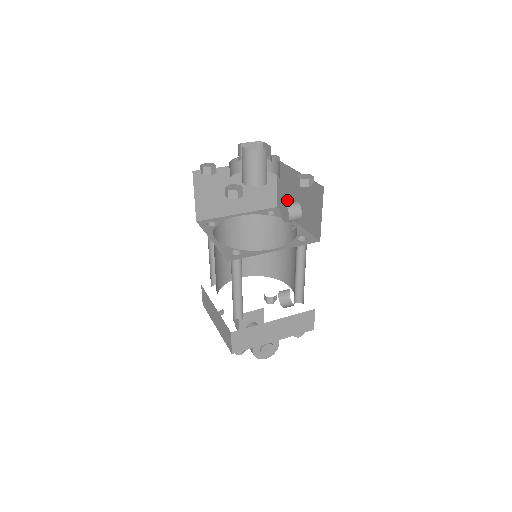
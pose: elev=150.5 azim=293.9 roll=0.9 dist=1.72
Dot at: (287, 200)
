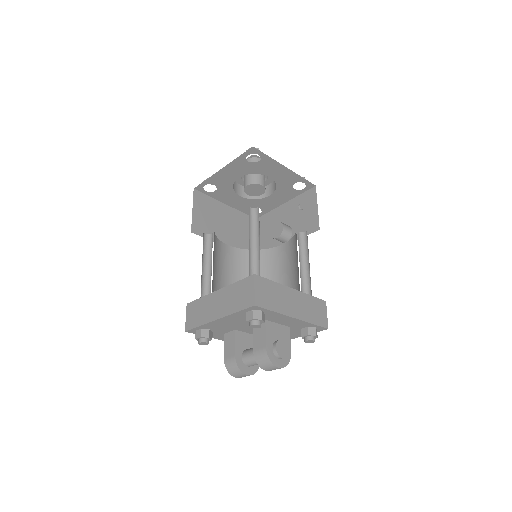
Dot at: (271, 238)
